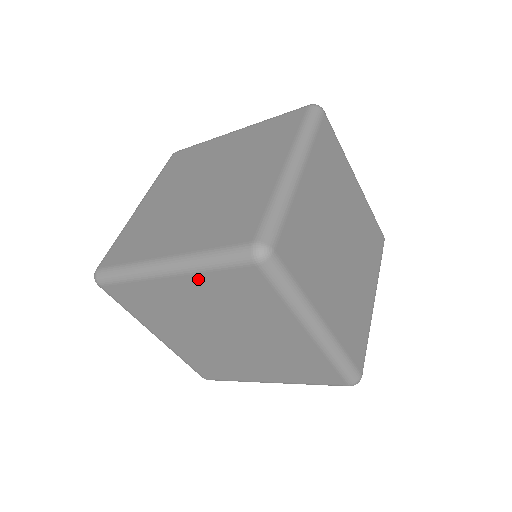
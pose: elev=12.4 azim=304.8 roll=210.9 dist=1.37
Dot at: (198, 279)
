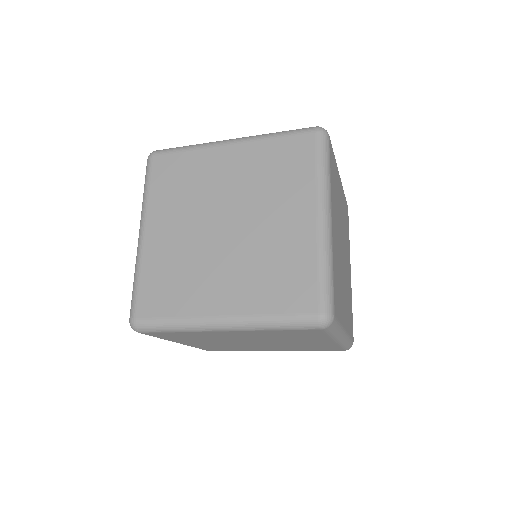
Dot at: (256, 332)
